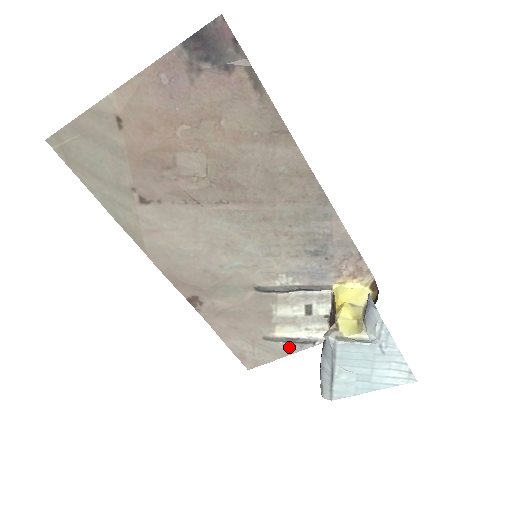
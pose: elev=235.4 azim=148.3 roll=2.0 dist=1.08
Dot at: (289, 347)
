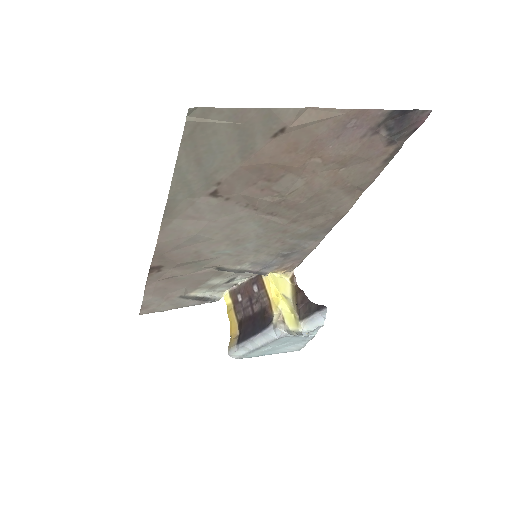
Dot at: (192, 302)
